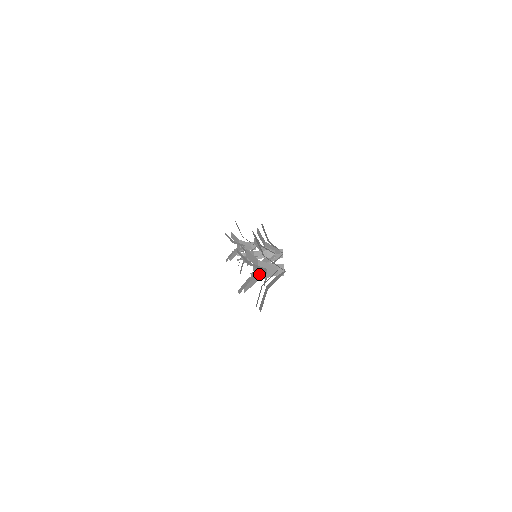
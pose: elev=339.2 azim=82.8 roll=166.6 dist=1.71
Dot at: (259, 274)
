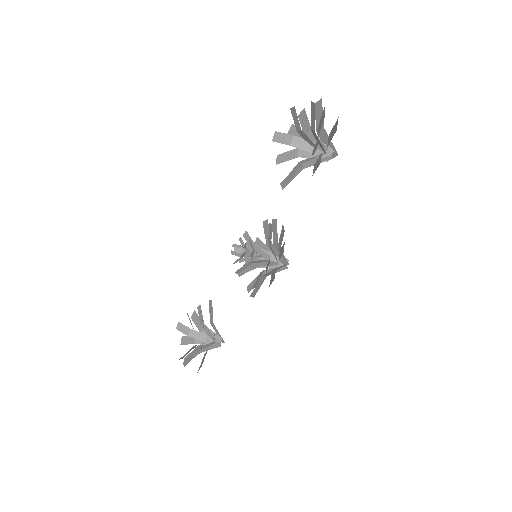
Dot at: (305, 149)
